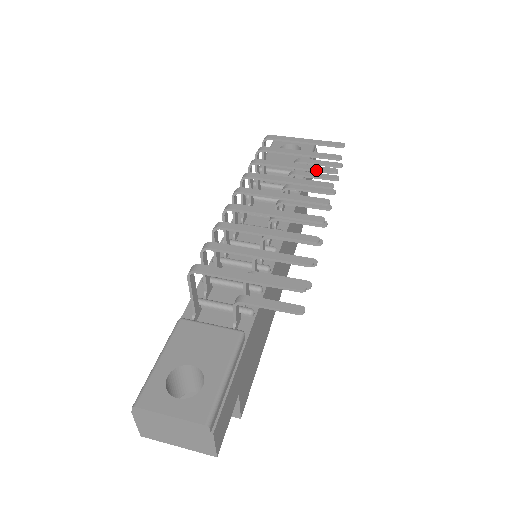
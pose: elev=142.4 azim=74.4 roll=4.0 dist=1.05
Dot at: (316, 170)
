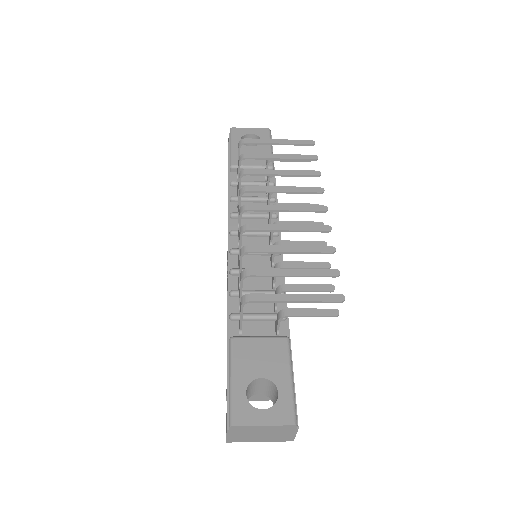
Dot at: (303, 175)
